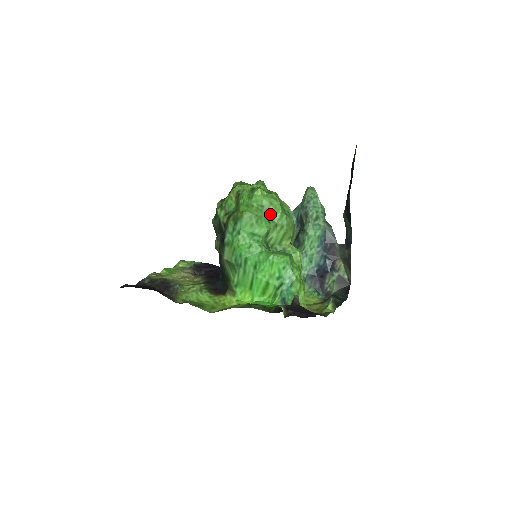
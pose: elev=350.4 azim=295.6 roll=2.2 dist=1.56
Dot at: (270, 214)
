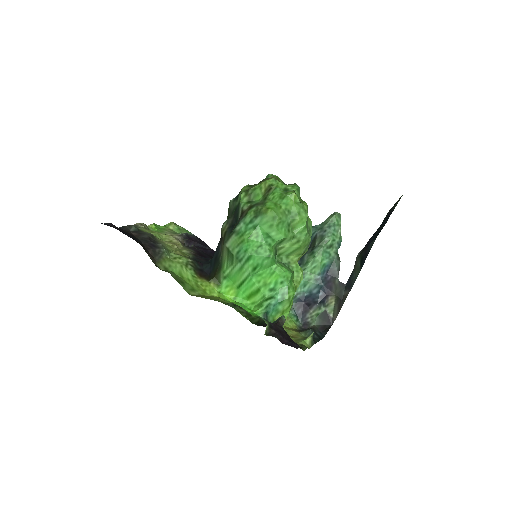
Dot at: (293, 223)
